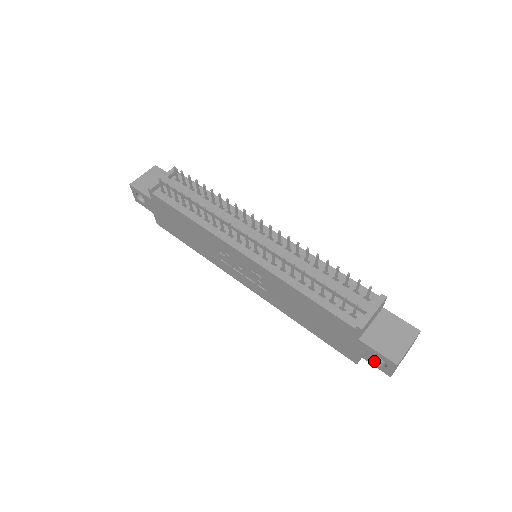
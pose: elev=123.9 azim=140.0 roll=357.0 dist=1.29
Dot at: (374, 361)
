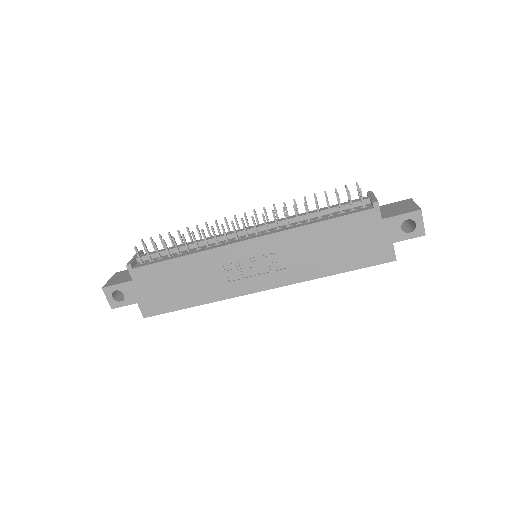
Dot at: (405, 232)
